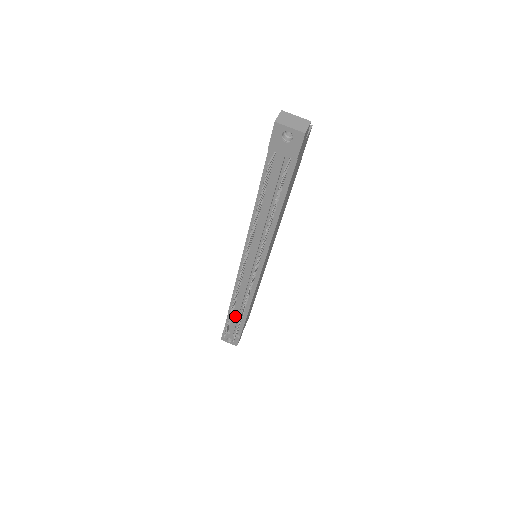
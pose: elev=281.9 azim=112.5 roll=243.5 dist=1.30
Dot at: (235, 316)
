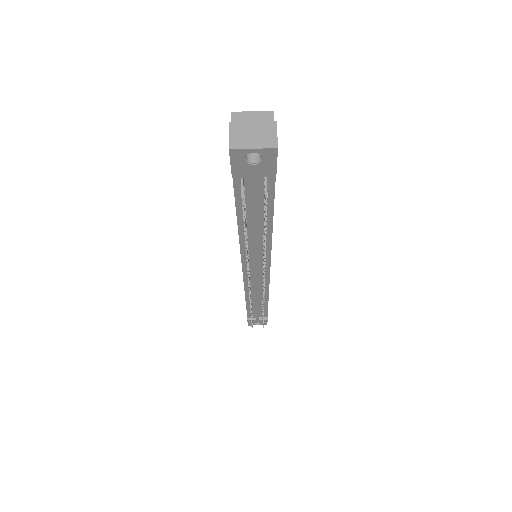
Dot at: (255, 309)
